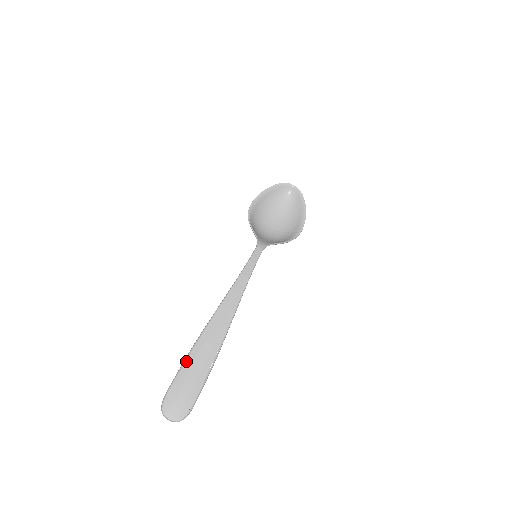
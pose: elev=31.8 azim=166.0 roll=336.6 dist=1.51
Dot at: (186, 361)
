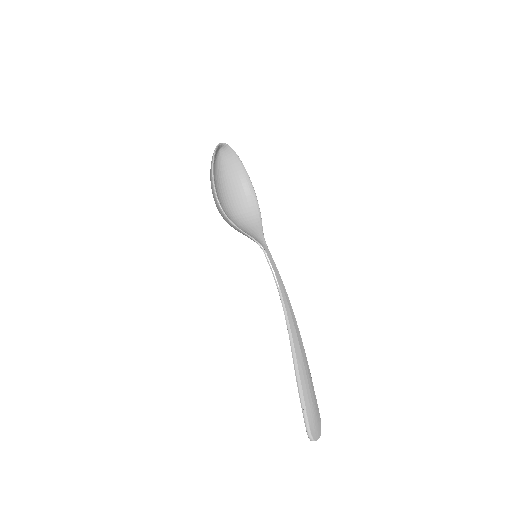
Dot at: (304, 396)
